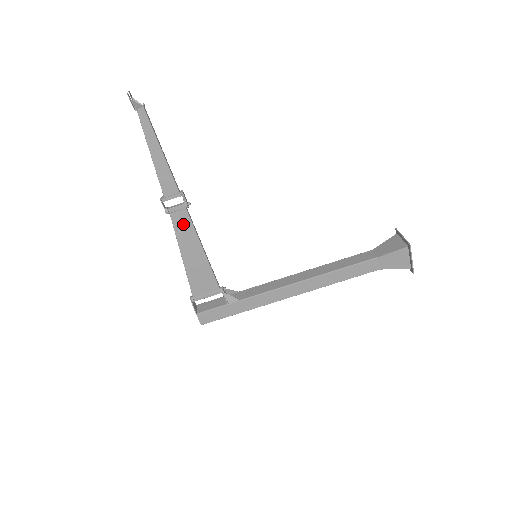
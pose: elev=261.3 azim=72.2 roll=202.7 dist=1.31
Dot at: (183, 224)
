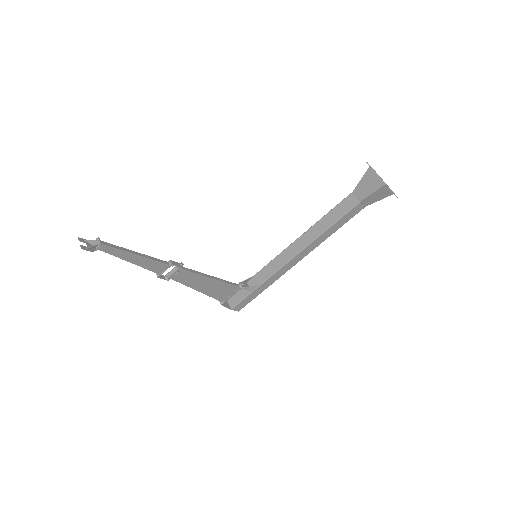
Dot at: (186, 277)
